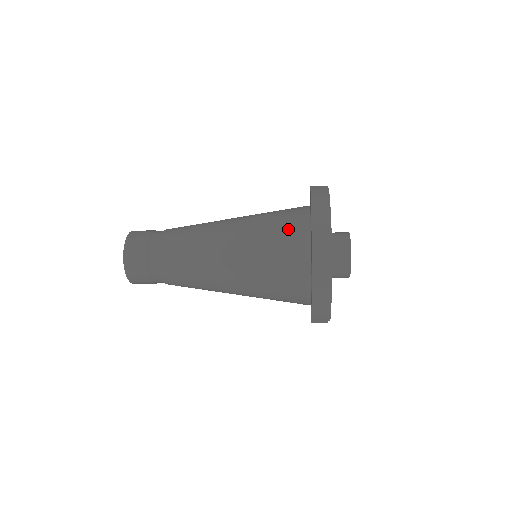
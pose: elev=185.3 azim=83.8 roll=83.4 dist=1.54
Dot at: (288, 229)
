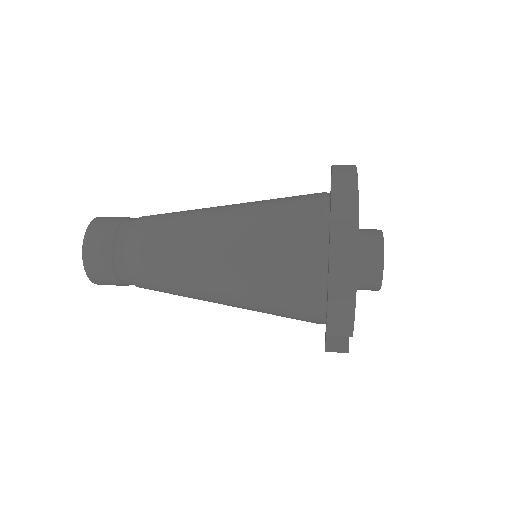
Dot at: (299, 207)
